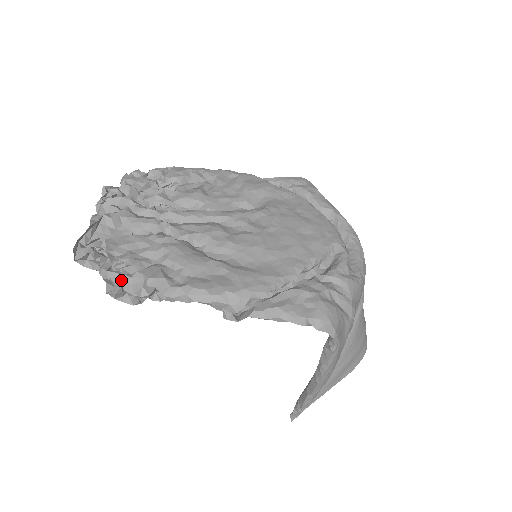
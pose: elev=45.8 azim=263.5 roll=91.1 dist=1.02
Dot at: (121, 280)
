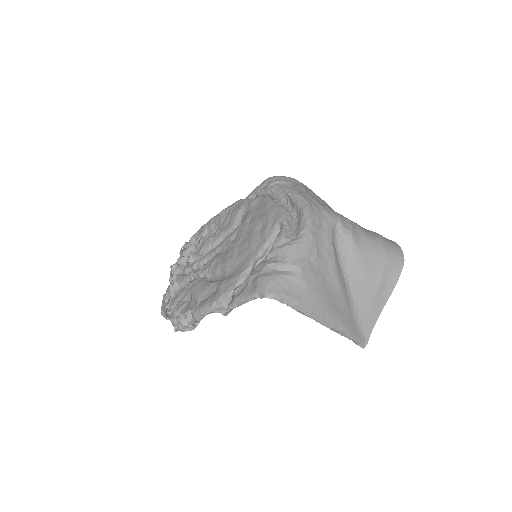
Dot at: (177, 321)
